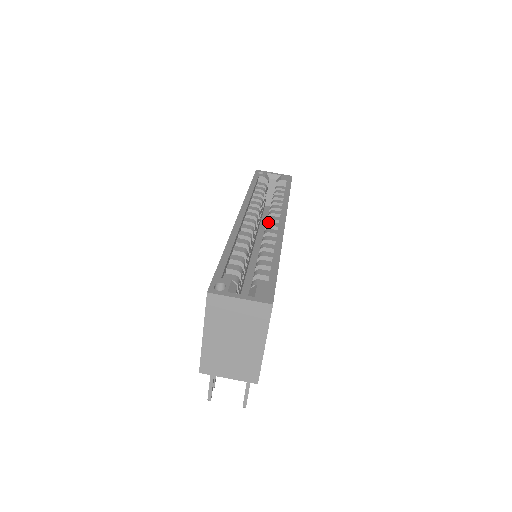
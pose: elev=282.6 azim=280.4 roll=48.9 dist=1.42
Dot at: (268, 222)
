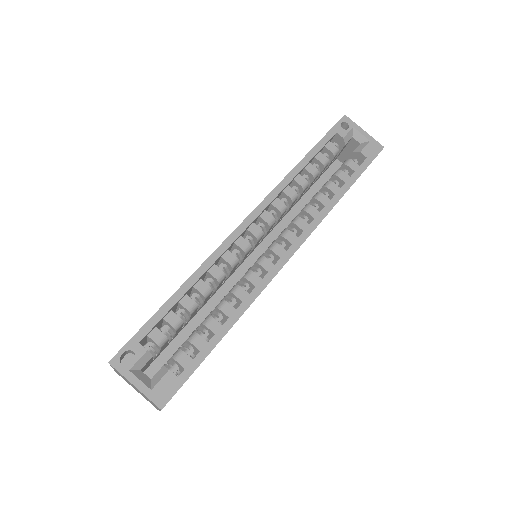
Dot at: (280, 237)
